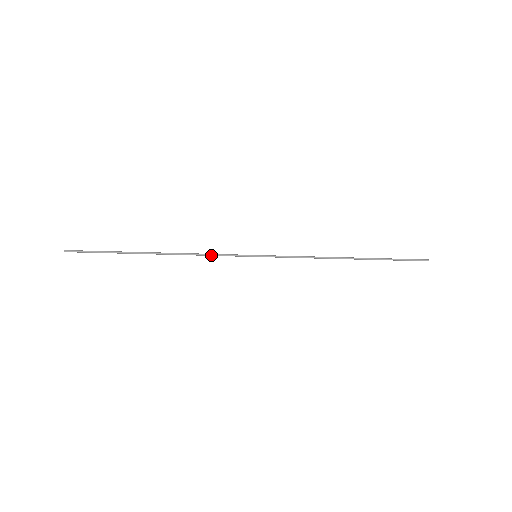
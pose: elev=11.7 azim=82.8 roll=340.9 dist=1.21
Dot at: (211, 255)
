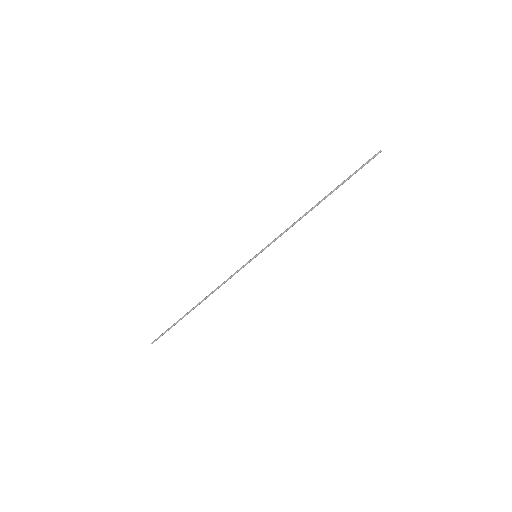
Dot at: occluded
